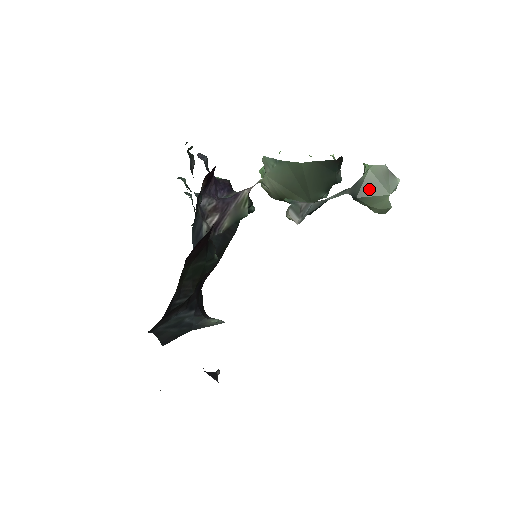
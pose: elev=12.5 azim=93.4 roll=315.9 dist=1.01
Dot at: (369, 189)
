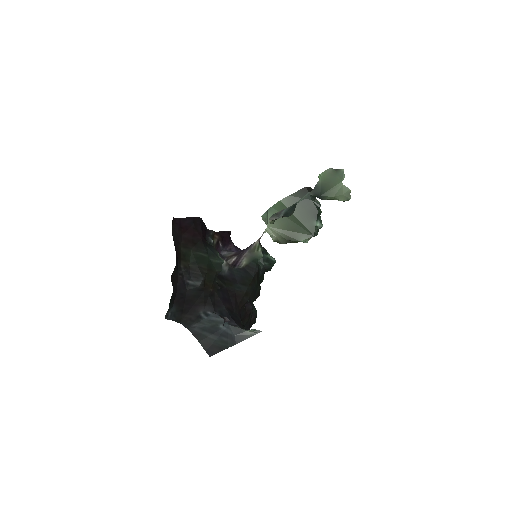
Dot at: (326, 186)
